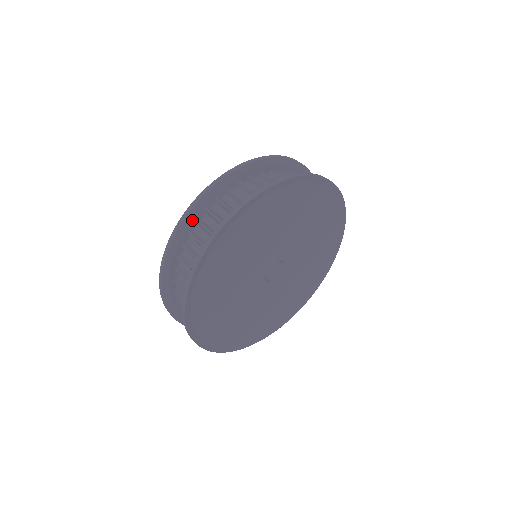
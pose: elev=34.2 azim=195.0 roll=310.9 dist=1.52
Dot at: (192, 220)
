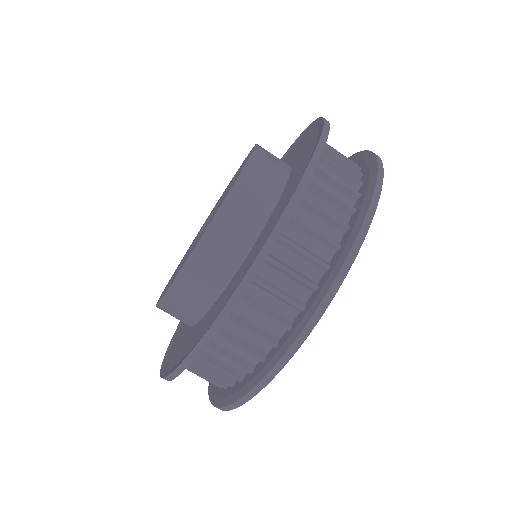
Dot at: occluded
